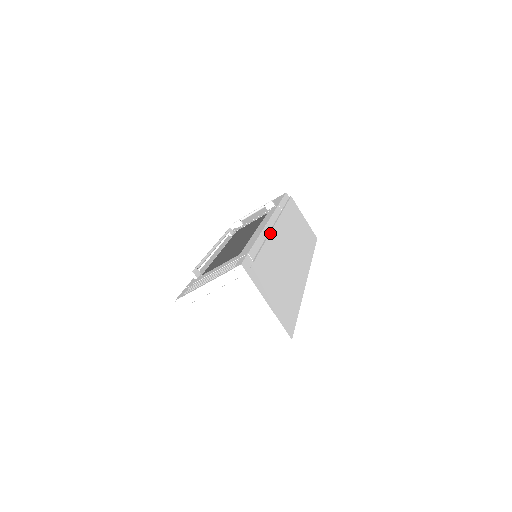
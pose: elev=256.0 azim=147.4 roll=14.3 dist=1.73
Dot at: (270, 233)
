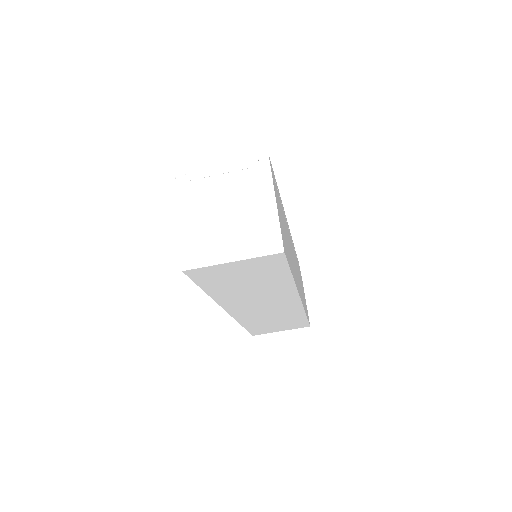
Dot at: (286, 222)
